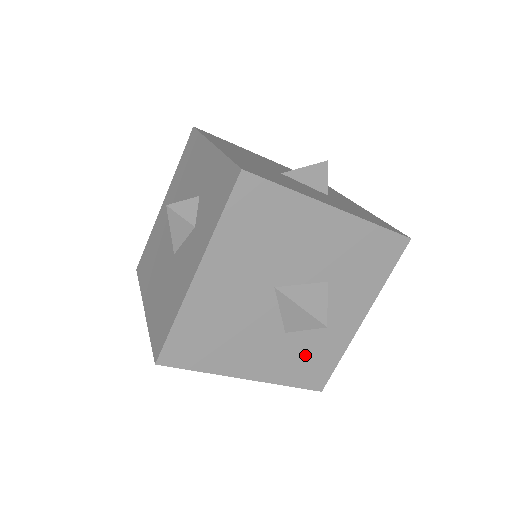
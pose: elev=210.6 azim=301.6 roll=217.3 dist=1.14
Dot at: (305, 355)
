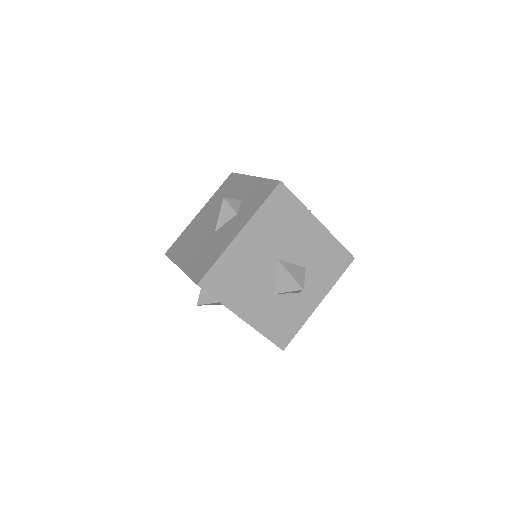
Dot at: (281, 316)
